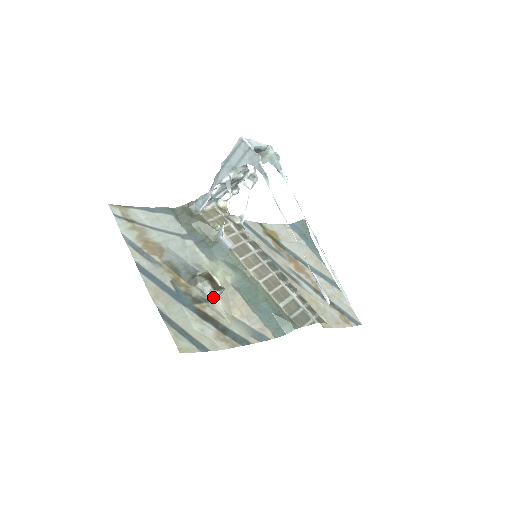
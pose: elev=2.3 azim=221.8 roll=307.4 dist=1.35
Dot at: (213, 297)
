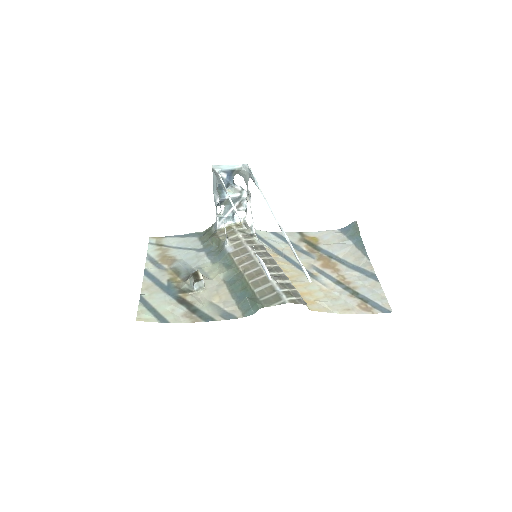
Dot at: (197, 288)
